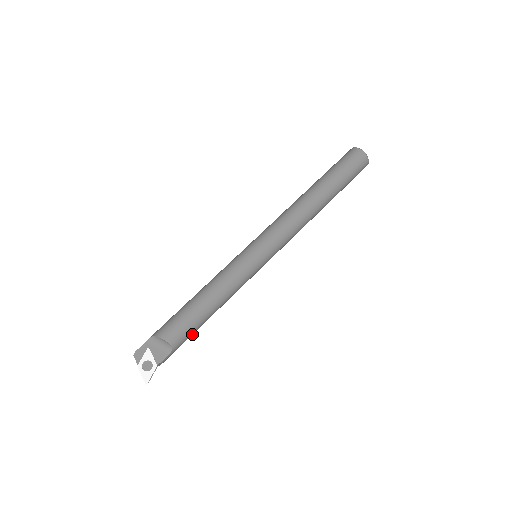
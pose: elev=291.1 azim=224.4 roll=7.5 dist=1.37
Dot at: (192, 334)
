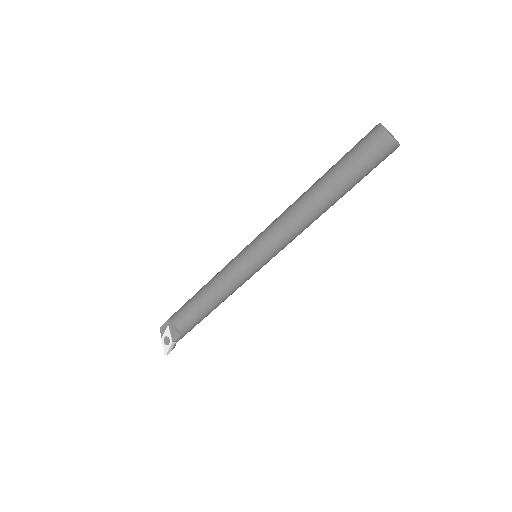
Dot at: (199, 321)
